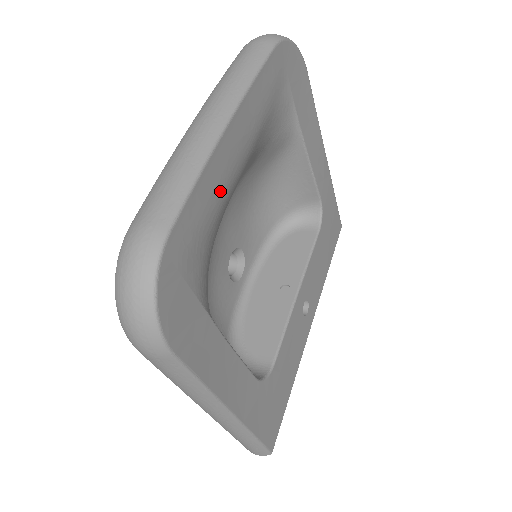
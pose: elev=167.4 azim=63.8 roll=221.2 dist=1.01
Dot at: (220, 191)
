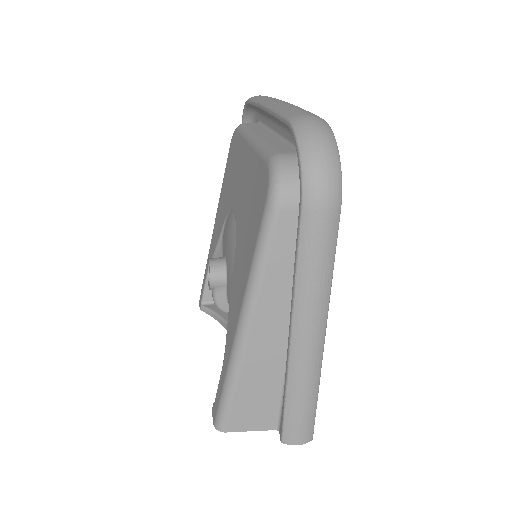
Dot at: occluded
